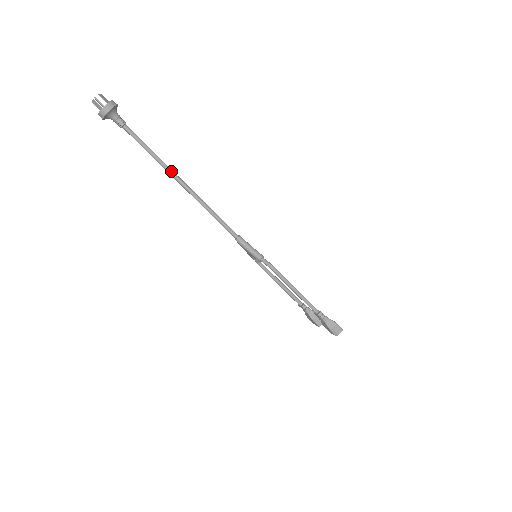
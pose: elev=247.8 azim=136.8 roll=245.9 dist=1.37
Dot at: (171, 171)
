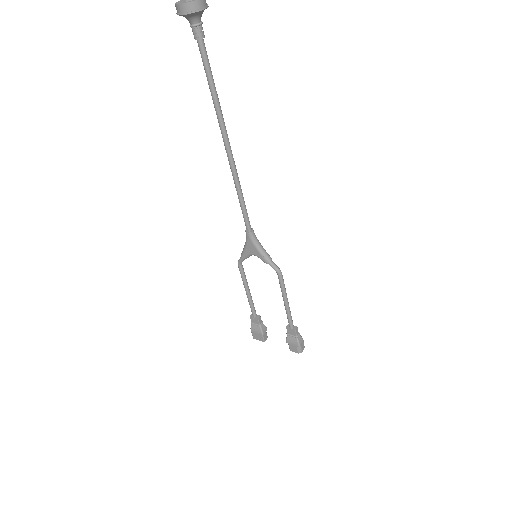
Dot at: (225, 126)
